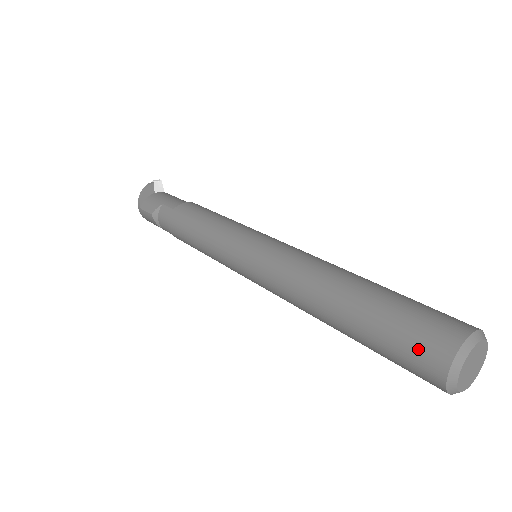
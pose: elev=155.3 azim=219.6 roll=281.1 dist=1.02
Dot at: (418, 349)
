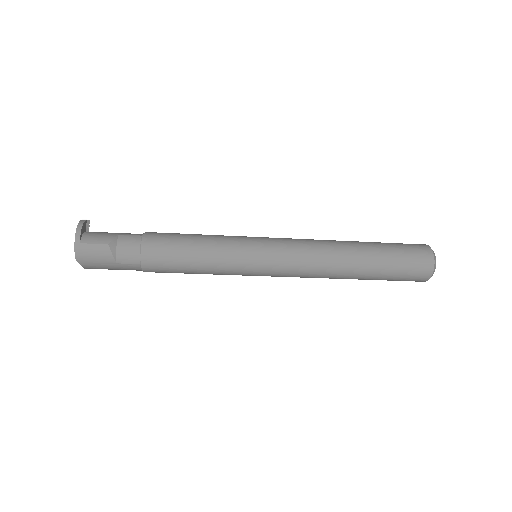
Dot at: (416, 254)
